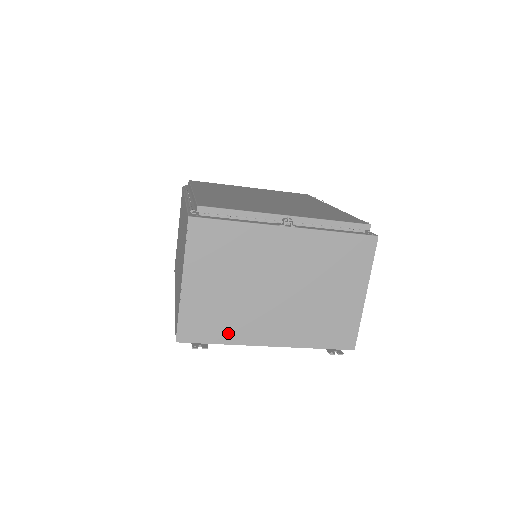
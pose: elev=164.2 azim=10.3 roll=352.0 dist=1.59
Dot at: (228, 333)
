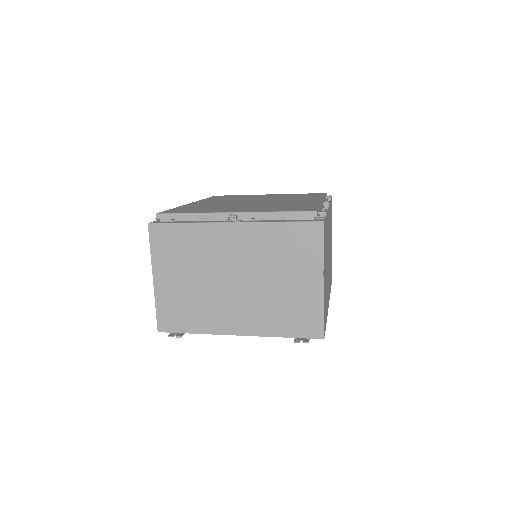
Dot at: (199, 323)
